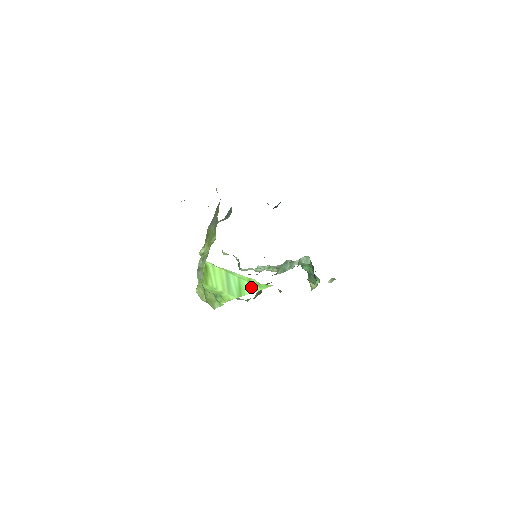
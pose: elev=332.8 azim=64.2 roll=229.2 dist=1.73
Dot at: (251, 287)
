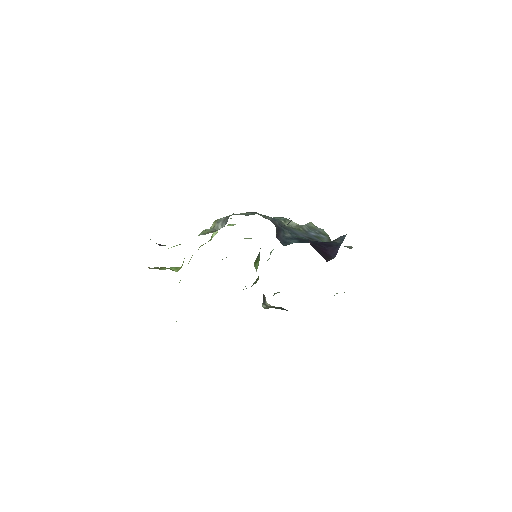
Dot at: occluded
